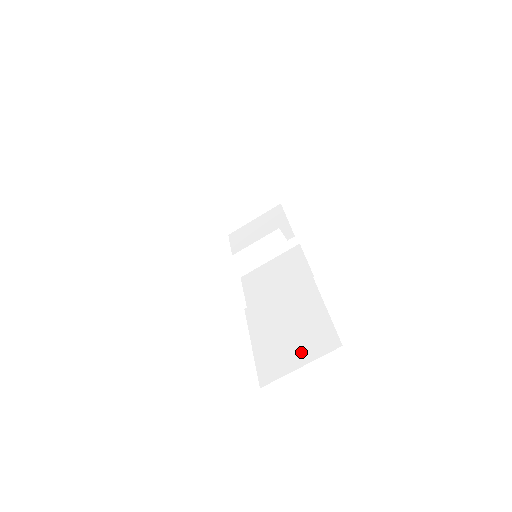
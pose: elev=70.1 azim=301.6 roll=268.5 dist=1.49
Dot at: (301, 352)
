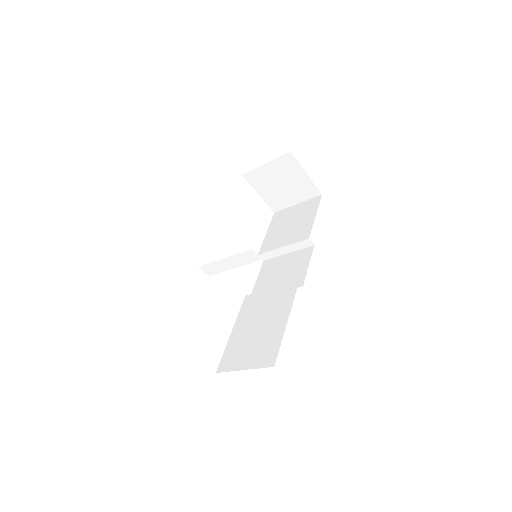
Dot at: (251, 357)
